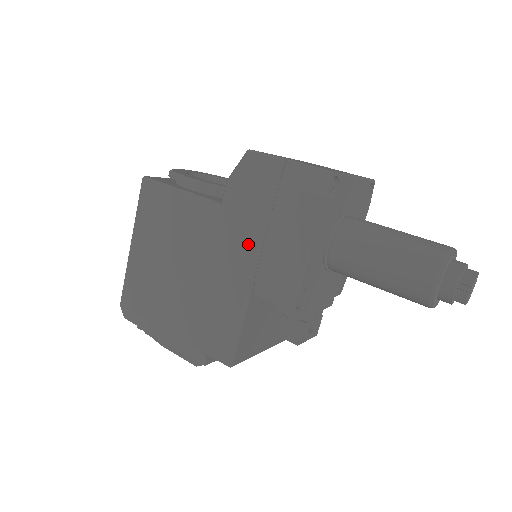
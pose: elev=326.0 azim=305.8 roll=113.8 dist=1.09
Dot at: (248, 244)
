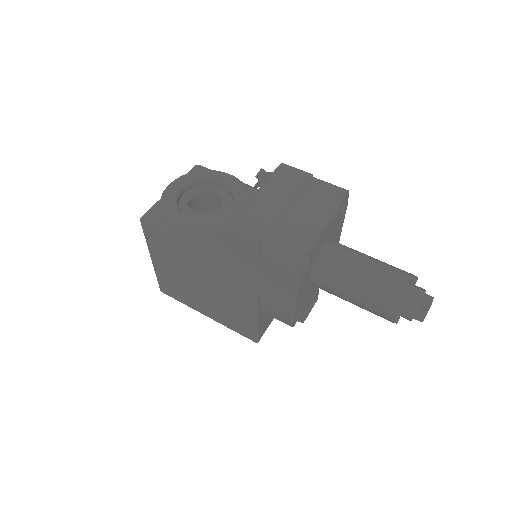
Dot at: (247, 286)
